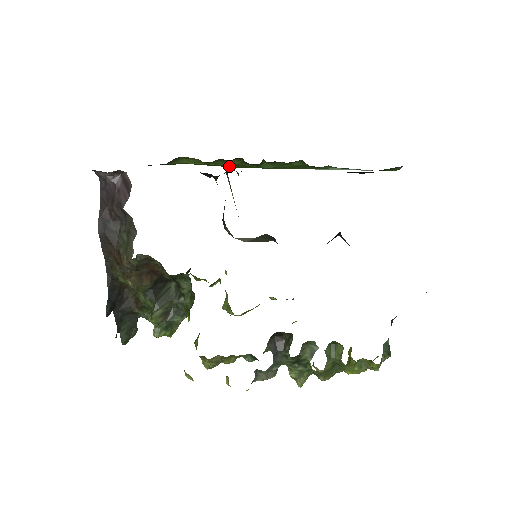
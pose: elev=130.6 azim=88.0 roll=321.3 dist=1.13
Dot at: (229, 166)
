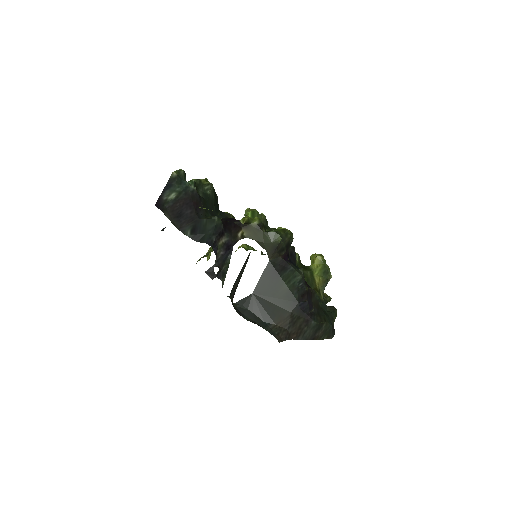
Dot at: occluded
